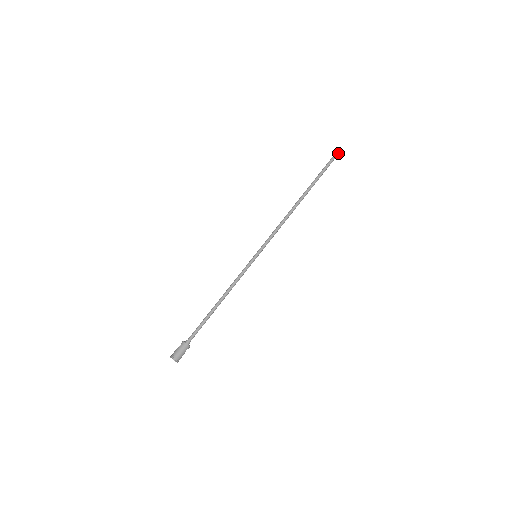
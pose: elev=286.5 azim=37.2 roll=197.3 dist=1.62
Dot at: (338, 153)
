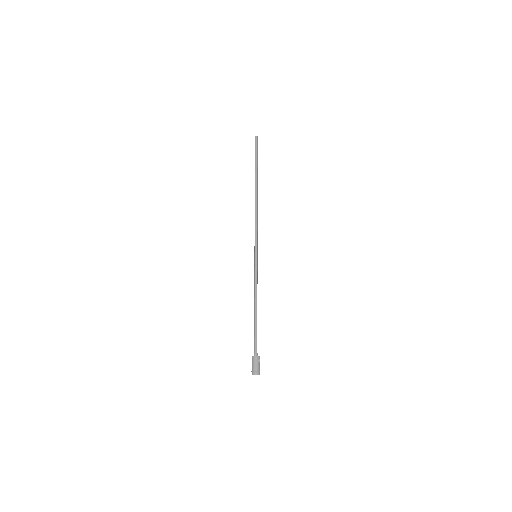
Dot at: (256, 137)
